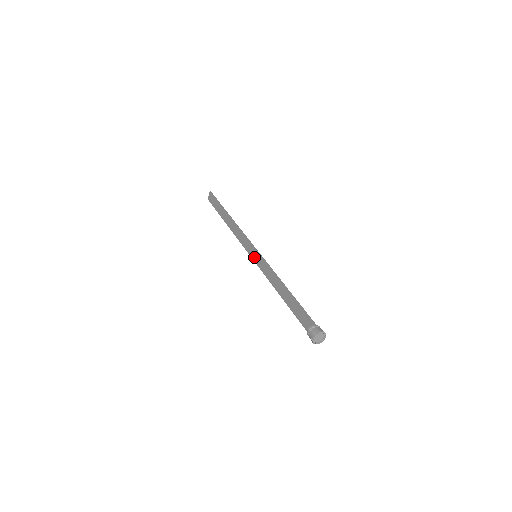
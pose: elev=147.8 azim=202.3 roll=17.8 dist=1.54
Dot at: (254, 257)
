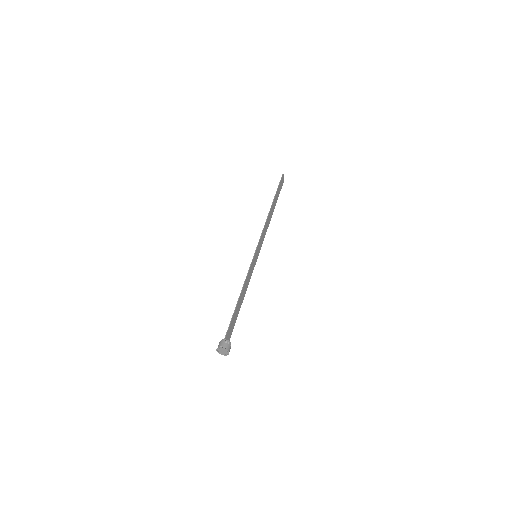
Dot at: (256, 256)
